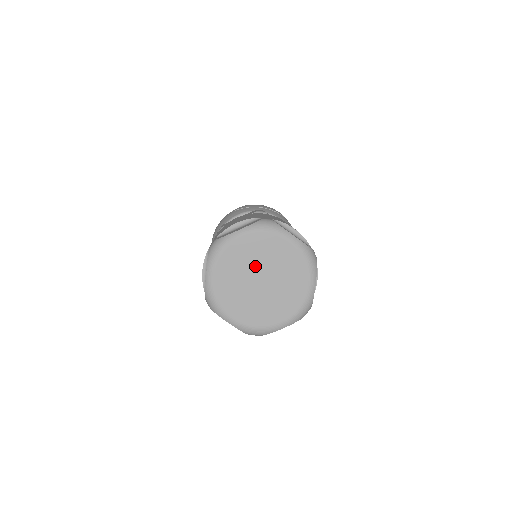
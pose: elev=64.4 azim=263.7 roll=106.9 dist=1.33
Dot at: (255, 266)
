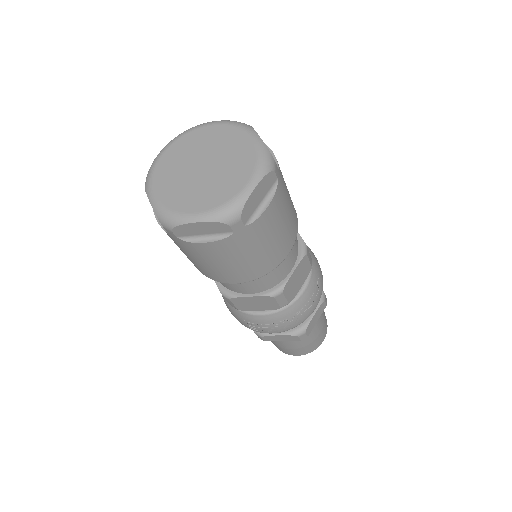
Dot at: (190, 161)
